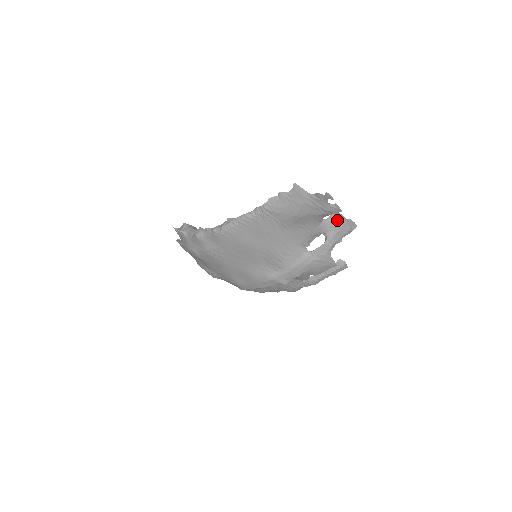
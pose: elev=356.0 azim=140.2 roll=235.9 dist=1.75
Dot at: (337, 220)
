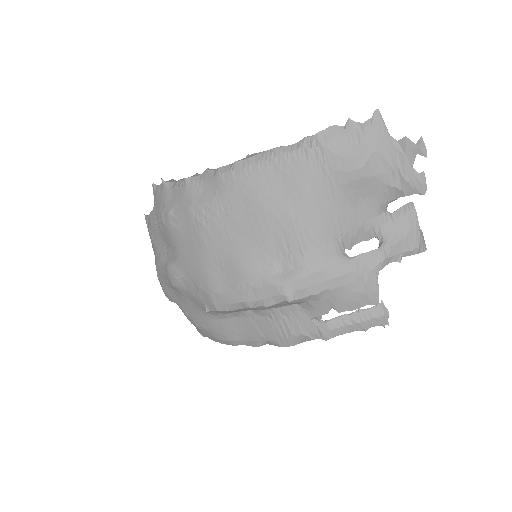
Dot at: (406, 219)
